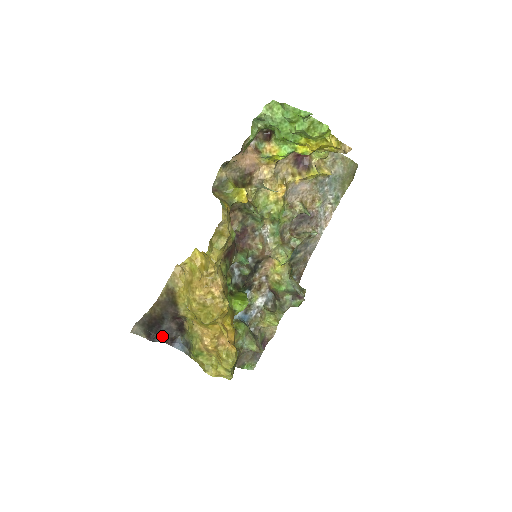
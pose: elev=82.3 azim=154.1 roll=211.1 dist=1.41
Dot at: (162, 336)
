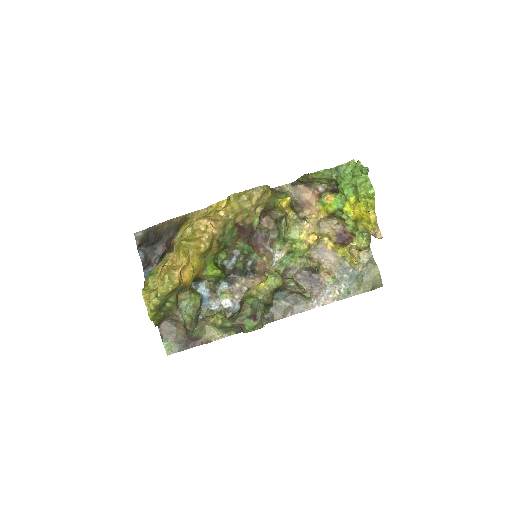
Dot at: (147, 252)
